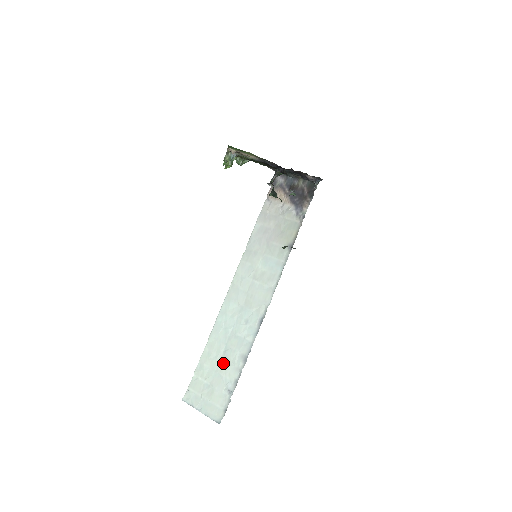
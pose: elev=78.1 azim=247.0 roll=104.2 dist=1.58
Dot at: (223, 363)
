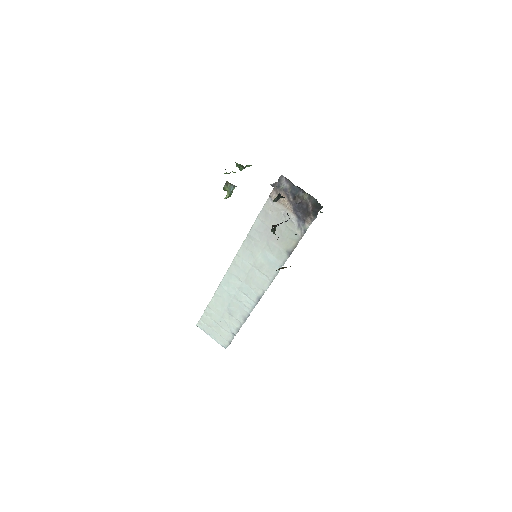
Dot at: (227, 315)
